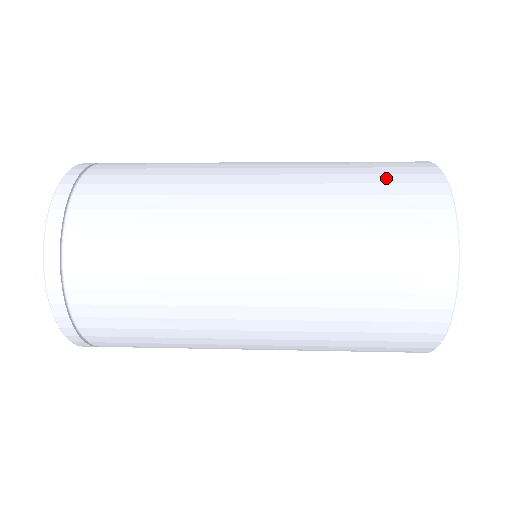
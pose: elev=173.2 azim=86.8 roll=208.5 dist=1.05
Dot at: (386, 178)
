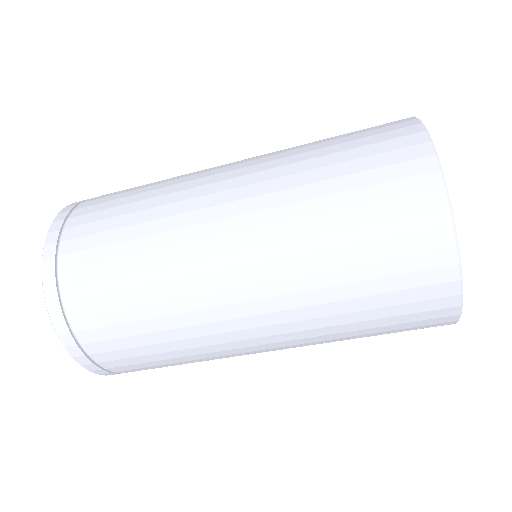
Dot at: occluded
